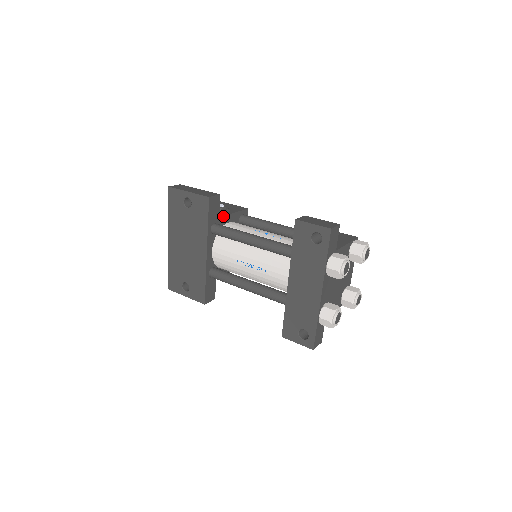
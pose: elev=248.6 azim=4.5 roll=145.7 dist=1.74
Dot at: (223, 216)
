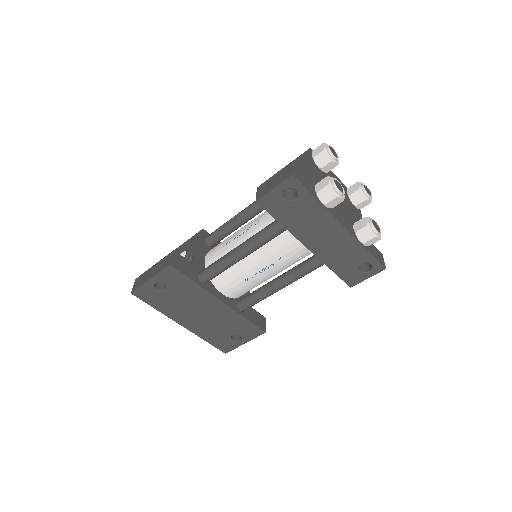
Dot at: (196, 261)
